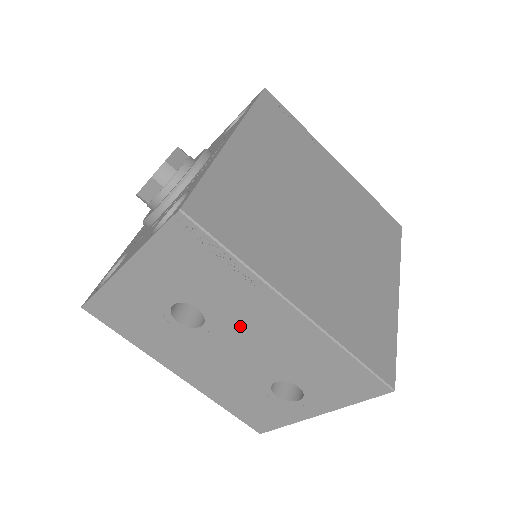
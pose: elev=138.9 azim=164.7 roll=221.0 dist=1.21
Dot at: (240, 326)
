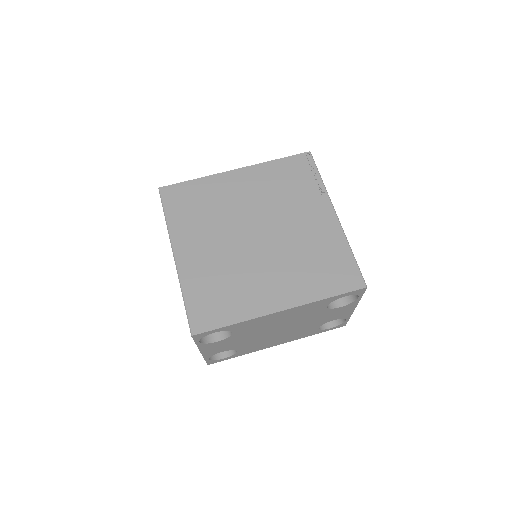
Dot at: occluded
